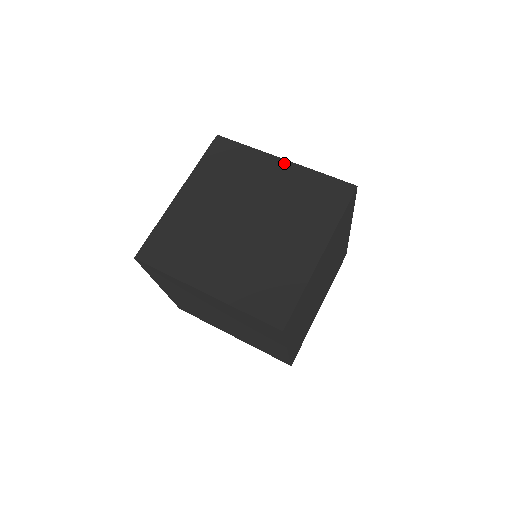
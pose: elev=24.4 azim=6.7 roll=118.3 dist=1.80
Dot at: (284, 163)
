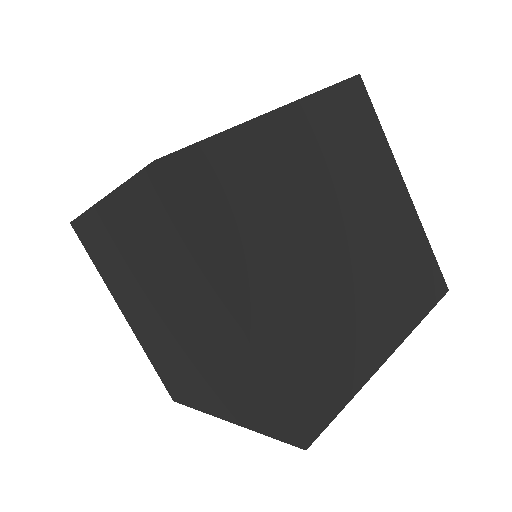
Dot at: (405, 193)
